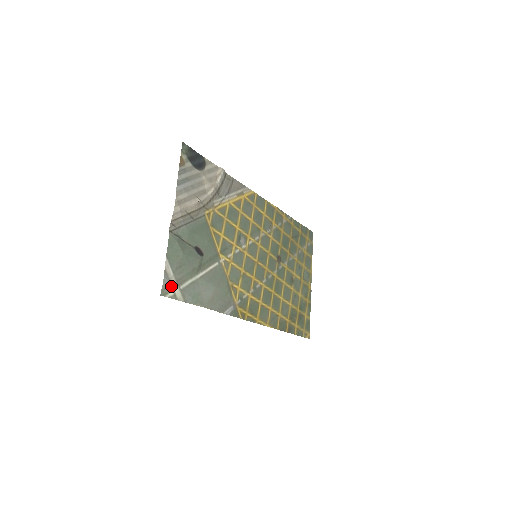
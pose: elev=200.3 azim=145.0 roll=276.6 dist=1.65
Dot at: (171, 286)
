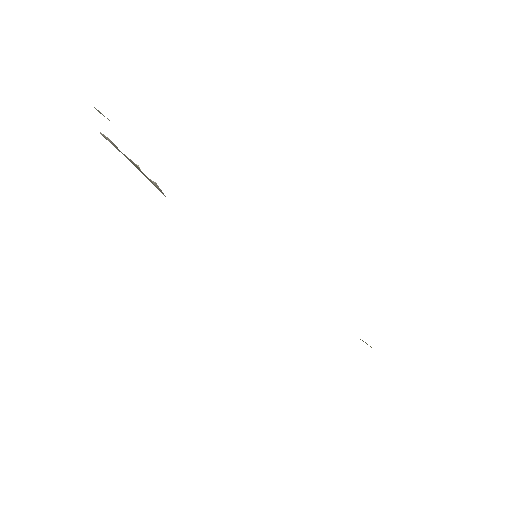
Dot at: occluded
